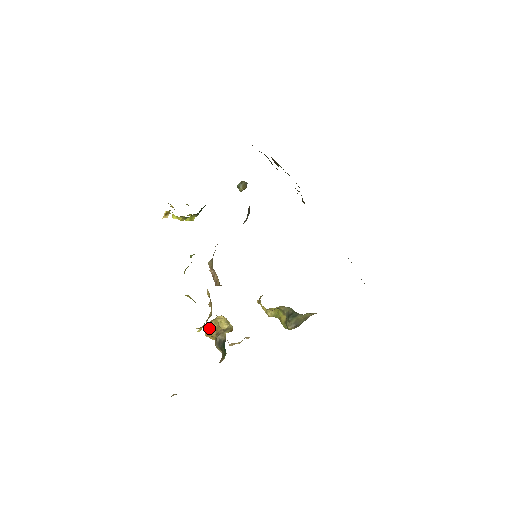
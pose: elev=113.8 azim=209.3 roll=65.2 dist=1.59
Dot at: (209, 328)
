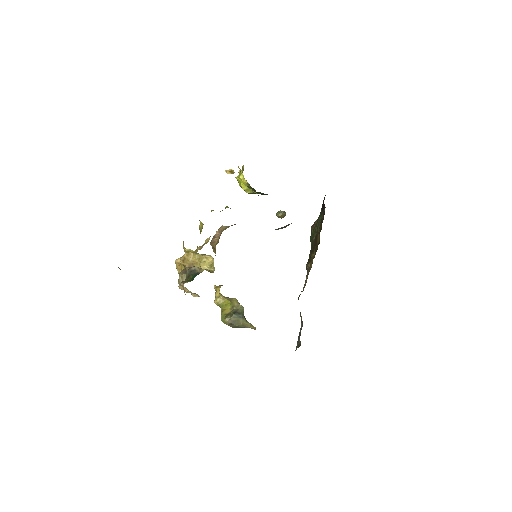
Dot at: (190, 257)
